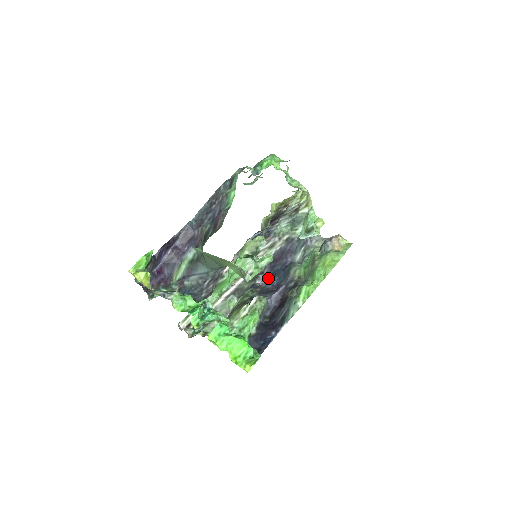
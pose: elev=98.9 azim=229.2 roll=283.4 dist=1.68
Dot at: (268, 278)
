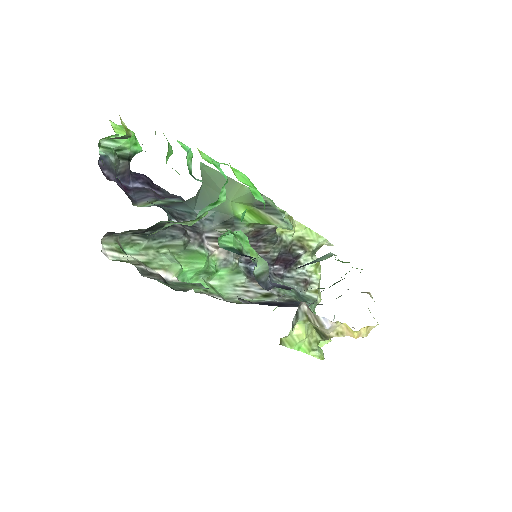
Dot at: occluded
